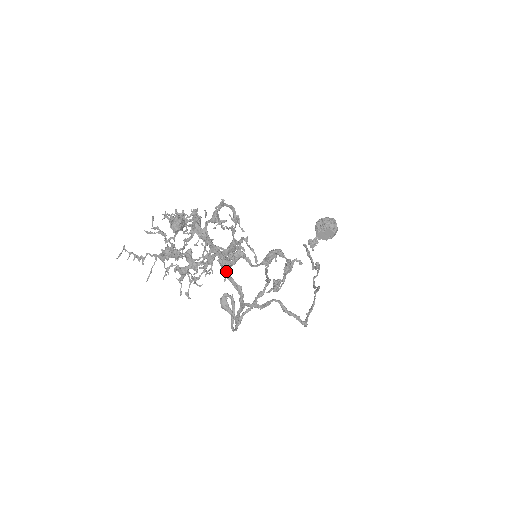
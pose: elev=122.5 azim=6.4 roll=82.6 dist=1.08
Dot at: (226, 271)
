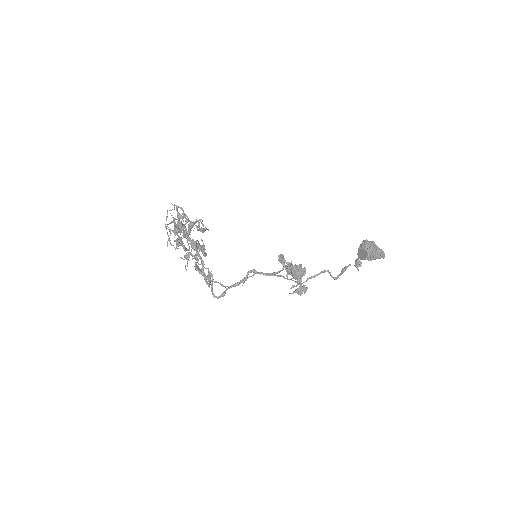
Dot at: occluded
